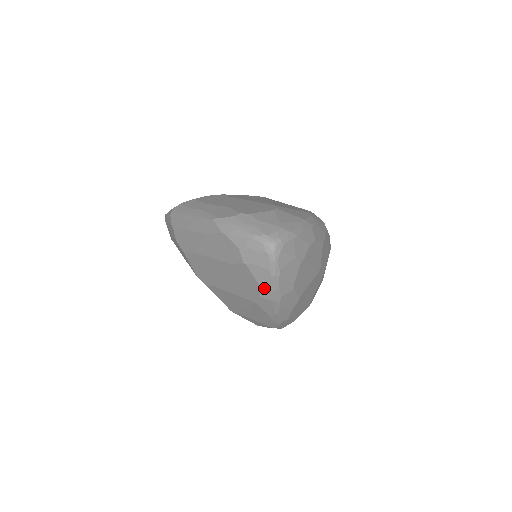
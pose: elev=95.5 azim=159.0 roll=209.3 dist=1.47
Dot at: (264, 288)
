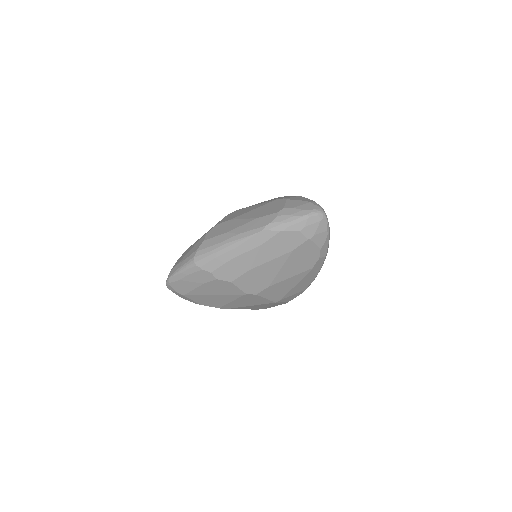
Dot at: (322, 249)
